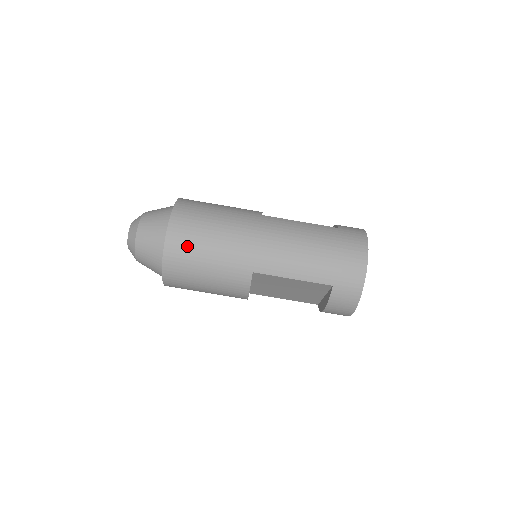
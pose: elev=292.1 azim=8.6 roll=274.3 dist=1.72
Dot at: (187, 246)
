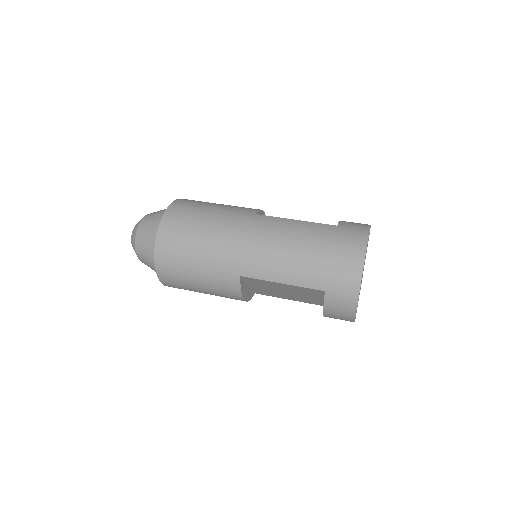
Dot at: (175, 250)
